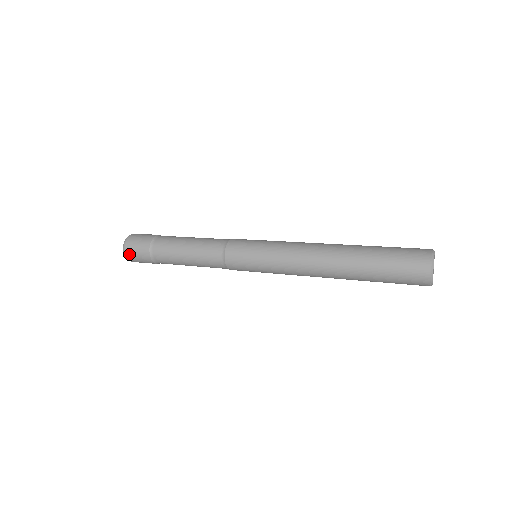
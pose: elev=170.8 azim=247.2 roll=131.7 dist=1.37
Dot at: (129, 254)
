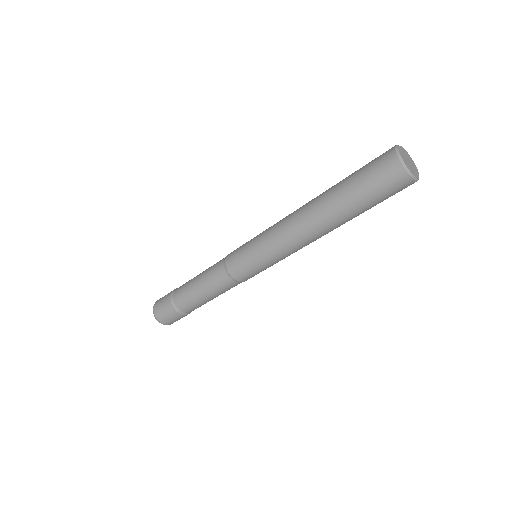
Dot at: (158, 315)
